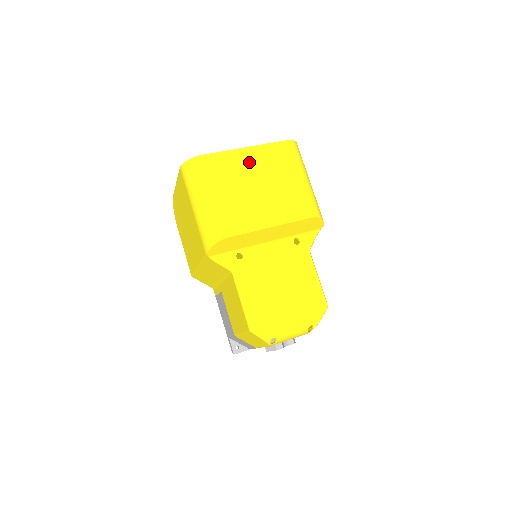
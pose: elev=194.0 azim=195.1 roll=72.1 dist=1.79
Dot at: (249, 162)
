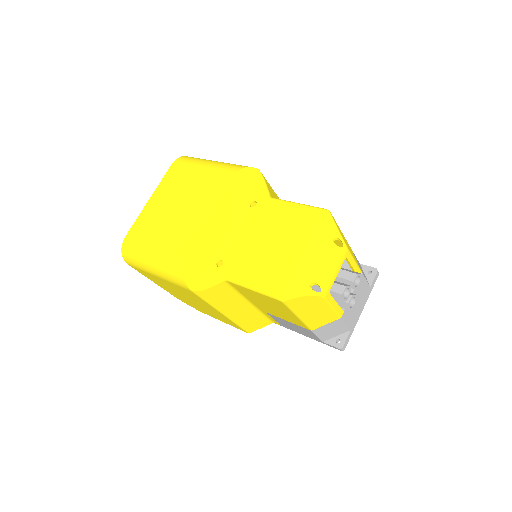
Dot at: (159, 203)
